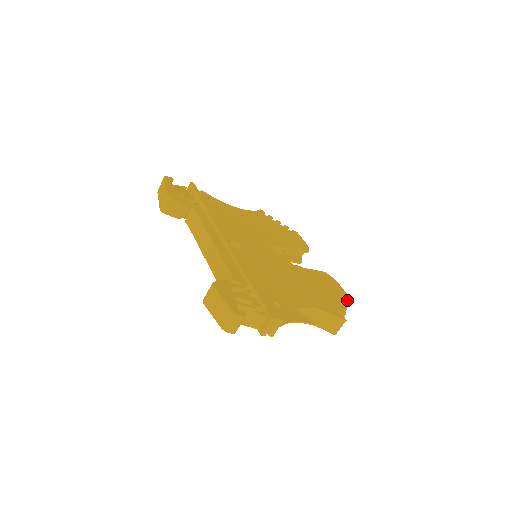
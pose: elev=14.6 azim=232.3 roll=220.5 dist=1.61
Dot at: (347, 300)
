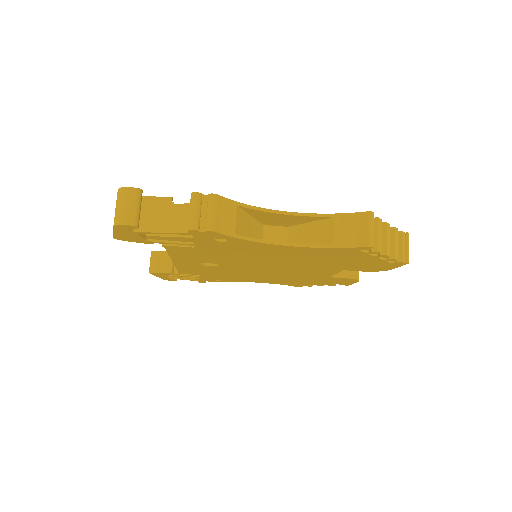
Dot at: (401, 234)
